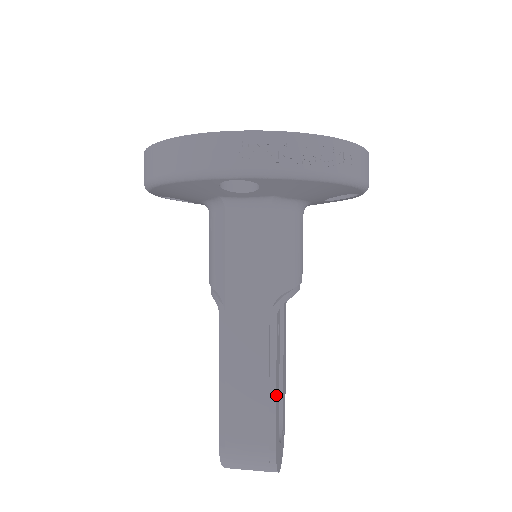
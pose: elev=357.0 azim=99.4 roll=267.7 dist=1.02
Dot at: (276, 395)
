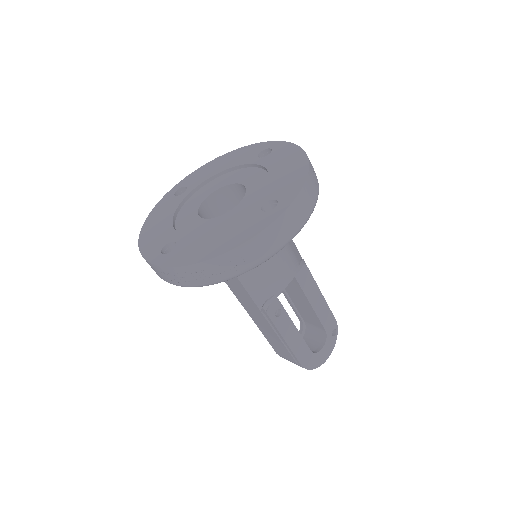
Dot at: (289, 346)
